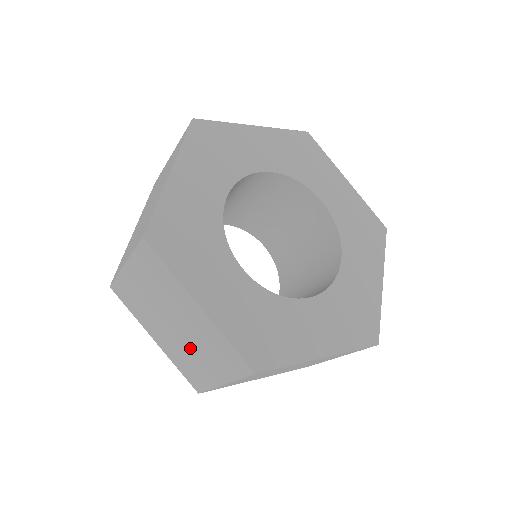
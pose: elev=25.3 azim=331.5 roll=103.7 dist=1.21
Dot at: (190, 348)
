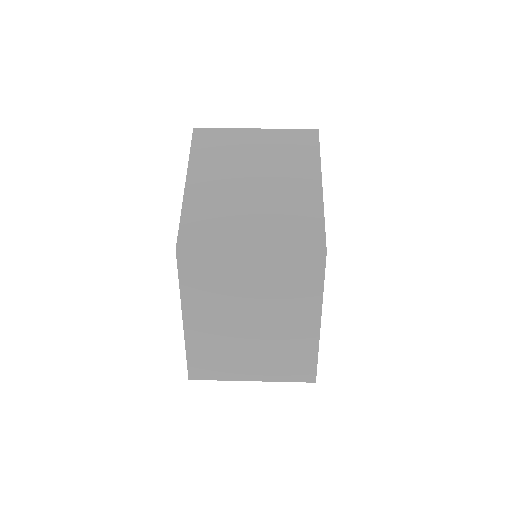
Dot at: (246, 344)
